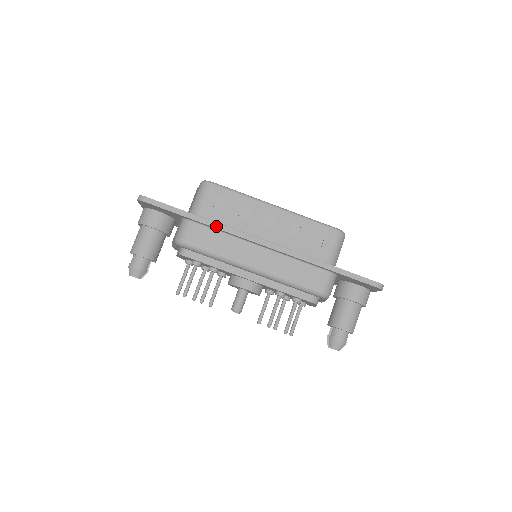
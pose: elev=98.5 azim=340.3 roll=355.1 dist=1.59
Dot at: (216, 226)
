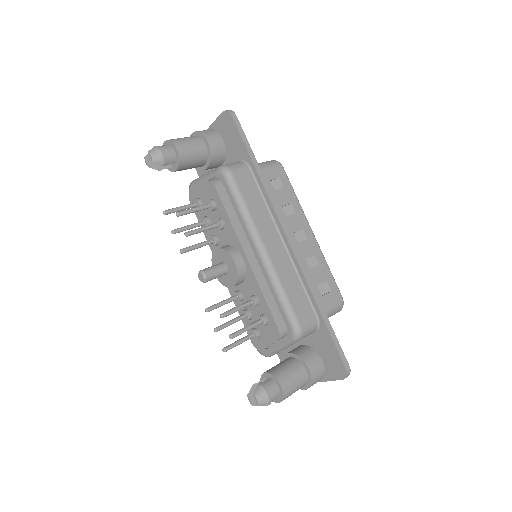
Dot at: (267, 189)
